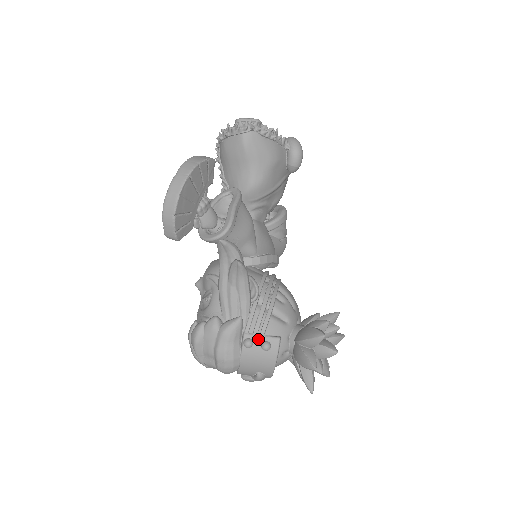
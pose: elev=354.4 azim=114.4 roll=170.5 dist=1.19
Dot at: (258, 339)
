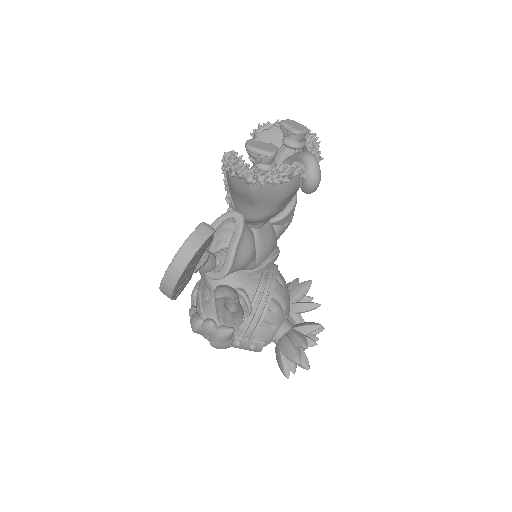
Dot at: (246, 342)
